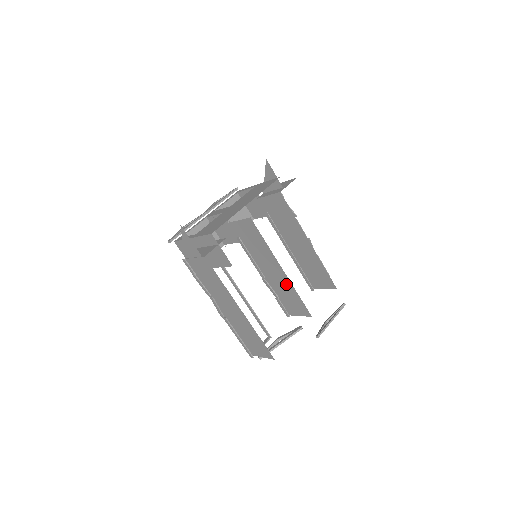
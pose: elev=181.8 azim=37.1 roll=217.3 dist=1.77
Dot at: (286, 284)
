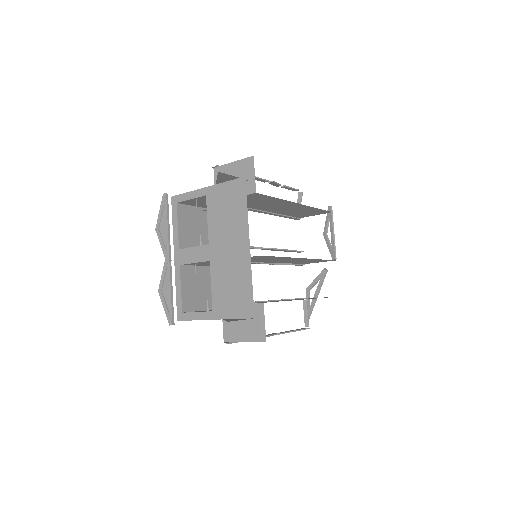
Dot at: (305, 260)
